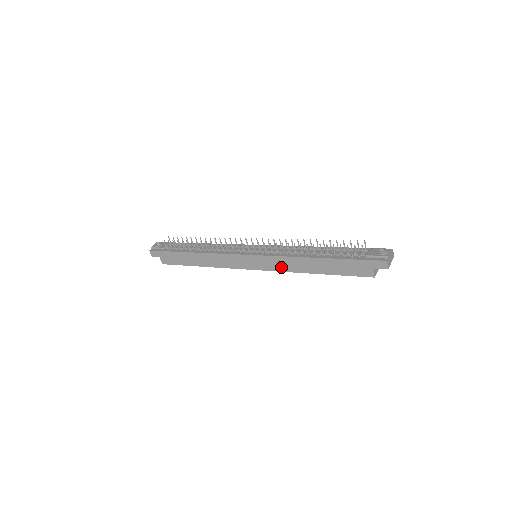
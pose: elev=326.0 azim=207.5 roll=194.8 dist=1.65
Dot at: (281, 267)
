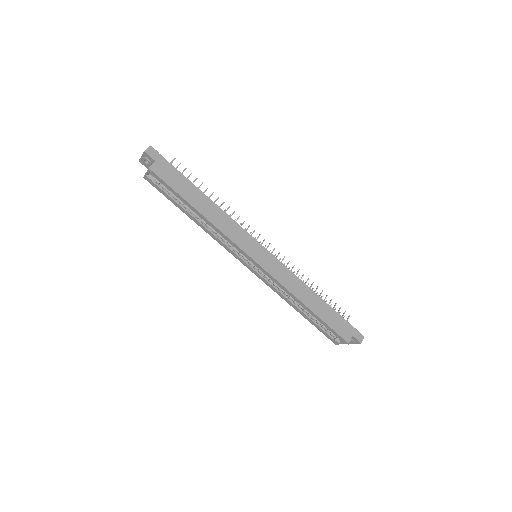
Dot at: (284, 280)
